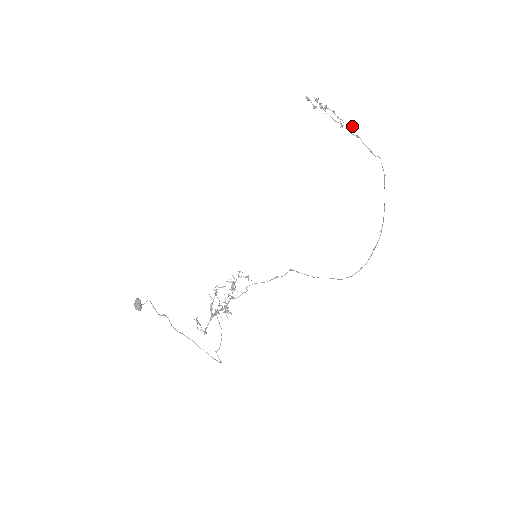
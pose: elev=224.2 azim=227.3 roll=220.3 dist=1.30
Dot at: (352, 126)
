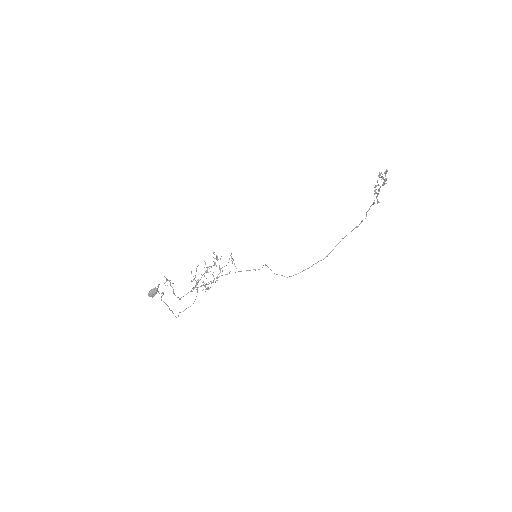
Dot at: occluded
